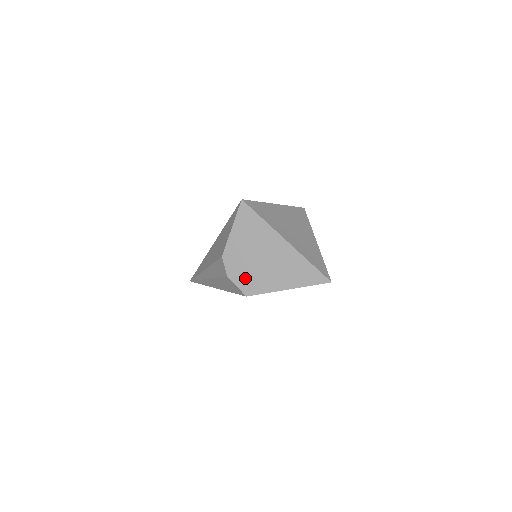
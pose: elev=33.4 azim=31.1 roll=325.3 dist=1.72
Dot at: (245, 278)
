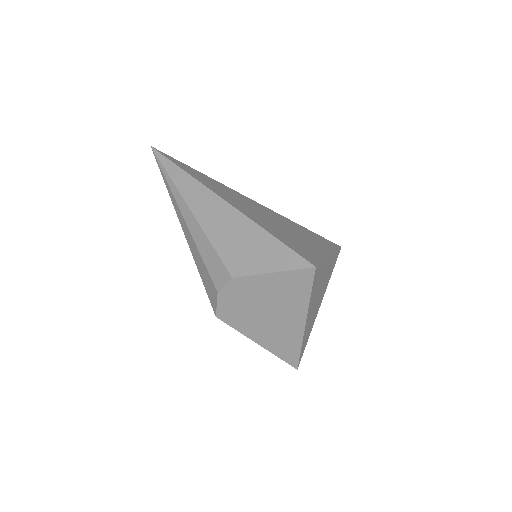
Dot at: (233, 308)
